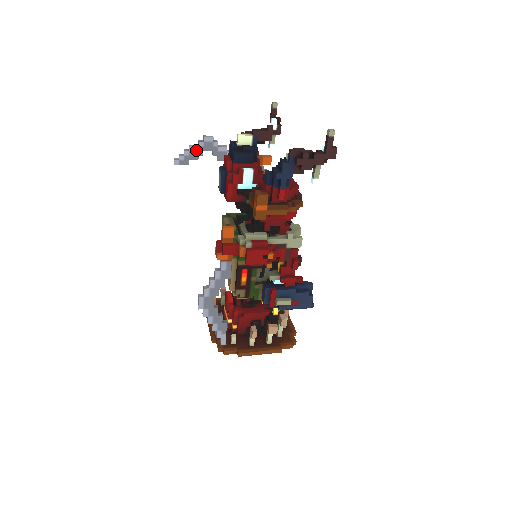
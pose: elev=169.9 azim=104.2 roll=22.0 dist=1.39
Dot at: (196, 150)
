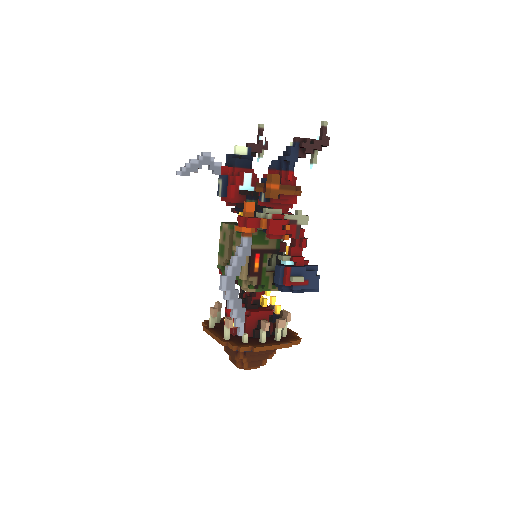
Dot at: (196, 163)
